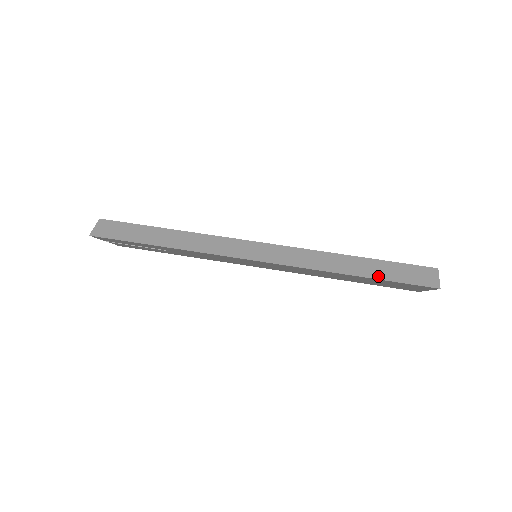
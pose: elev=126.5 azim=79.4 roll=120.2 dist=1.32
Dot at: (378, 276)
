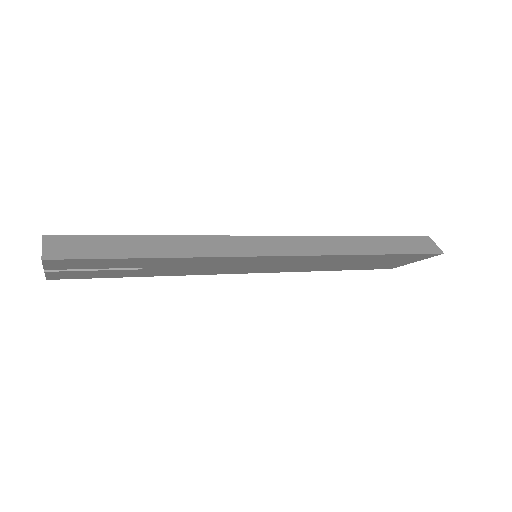
Dot at: (395, 251)
